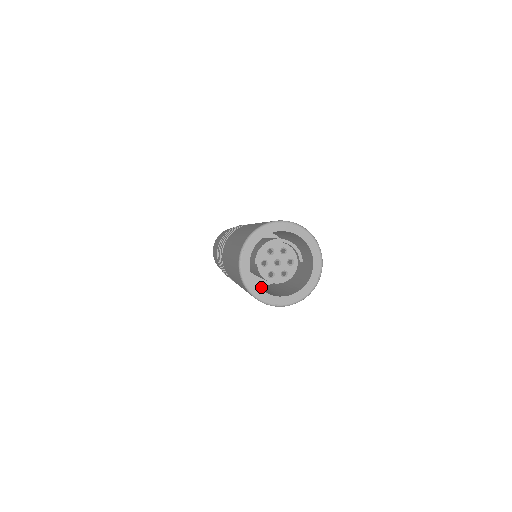
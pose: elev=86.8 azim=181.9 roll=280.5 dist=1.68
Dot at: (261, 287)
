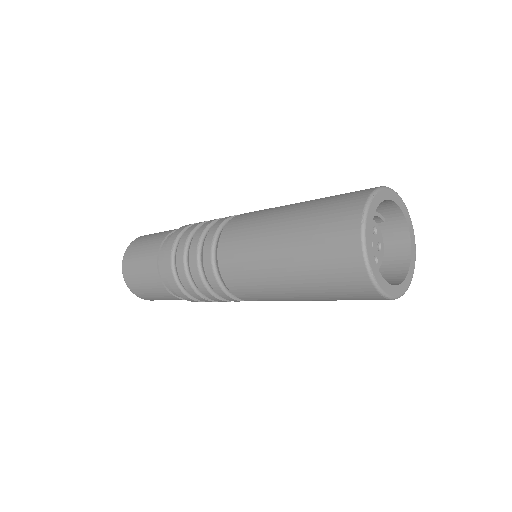
Dot at: occluded
